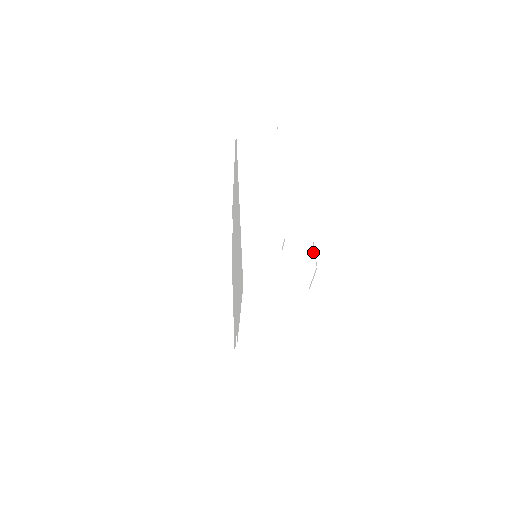
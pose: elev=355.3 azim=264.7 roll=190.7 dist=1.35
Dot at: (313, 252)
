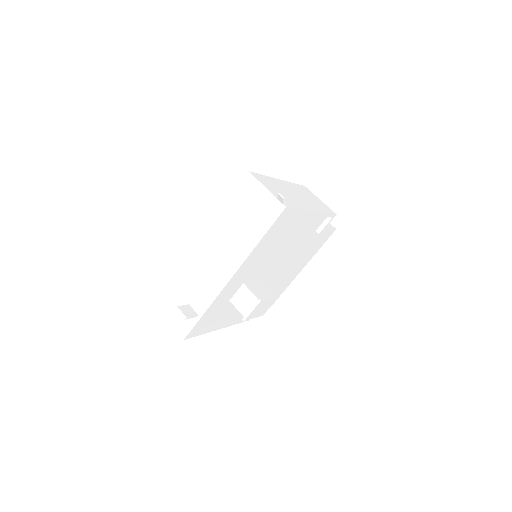
Dot at: (252, 306)
